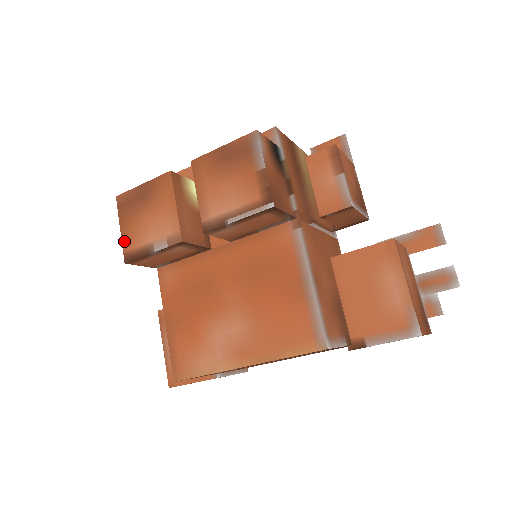
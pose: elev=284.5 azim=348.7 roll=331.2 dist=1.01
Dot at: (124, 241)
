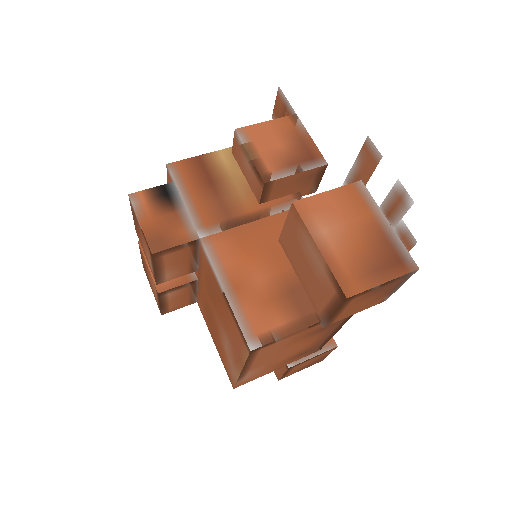
Dot at: (155, 299)
